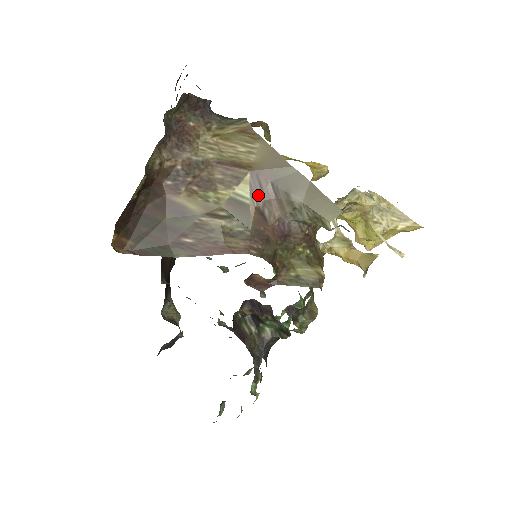
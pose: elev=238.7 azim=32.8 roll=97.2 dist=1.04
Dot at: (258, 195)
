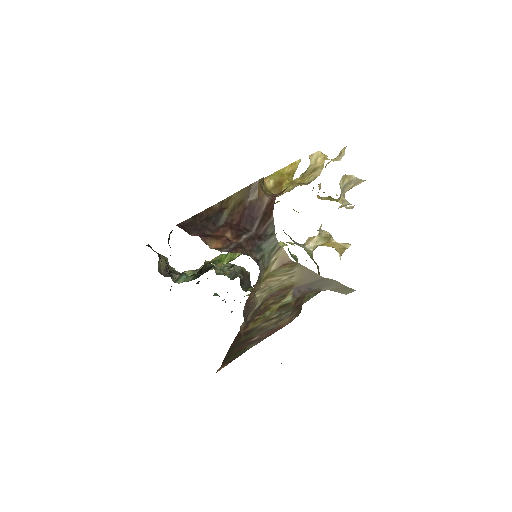
Dot at: (297, 296)
